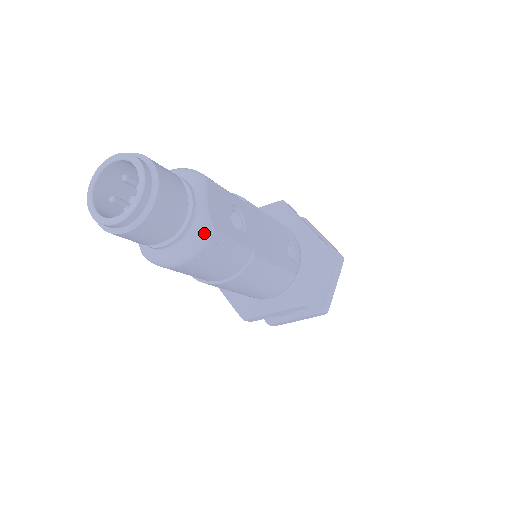
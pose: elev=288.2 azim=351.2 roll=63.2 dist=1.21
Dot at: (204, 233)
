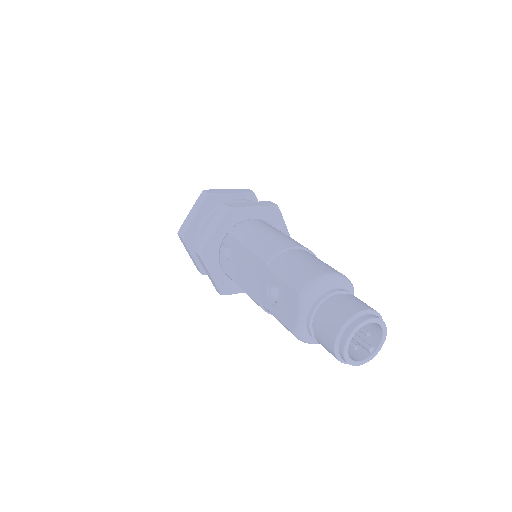
Dot at: occluded
